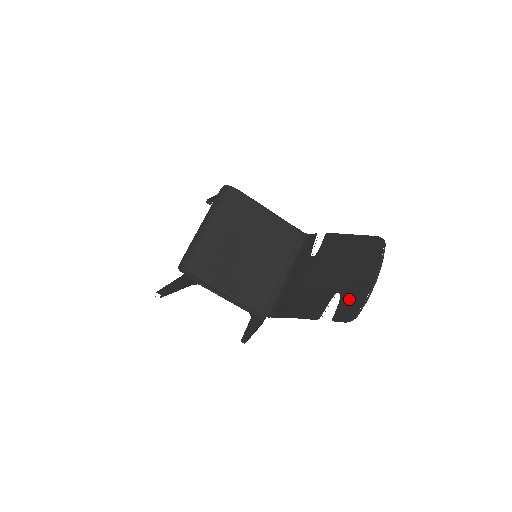
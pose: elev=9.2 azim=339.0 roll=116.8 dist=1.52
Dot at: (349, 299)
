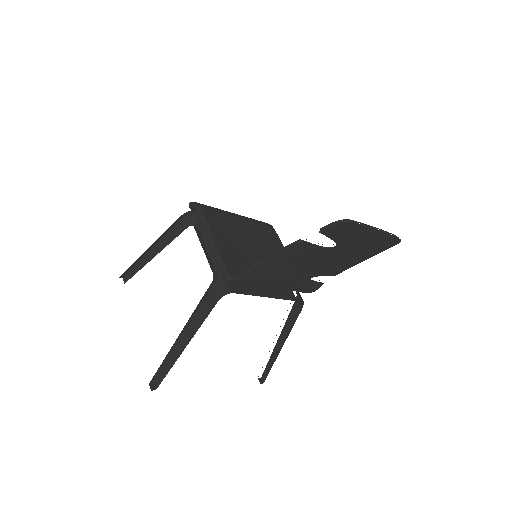
Dot at: (346, 233)
